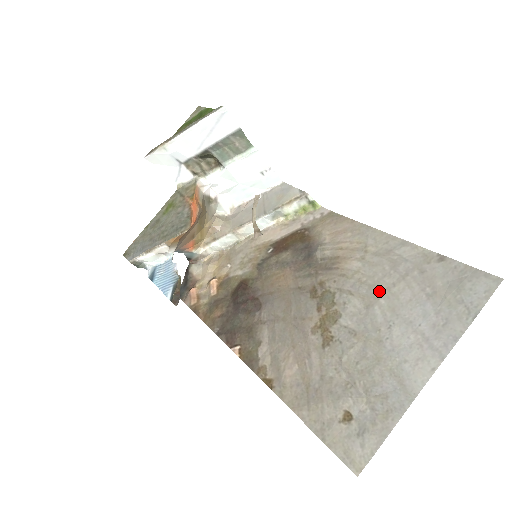
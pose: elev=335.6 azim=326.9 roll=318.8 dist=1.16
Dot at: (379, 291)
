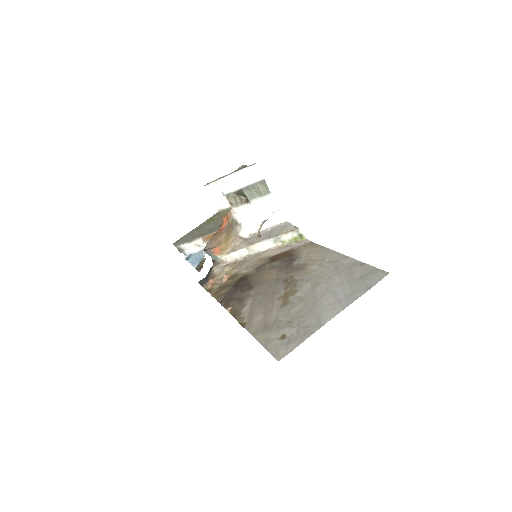
Dot at: (323, 279)
